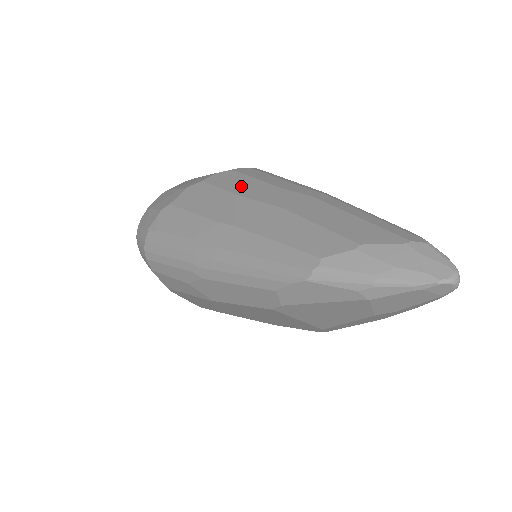
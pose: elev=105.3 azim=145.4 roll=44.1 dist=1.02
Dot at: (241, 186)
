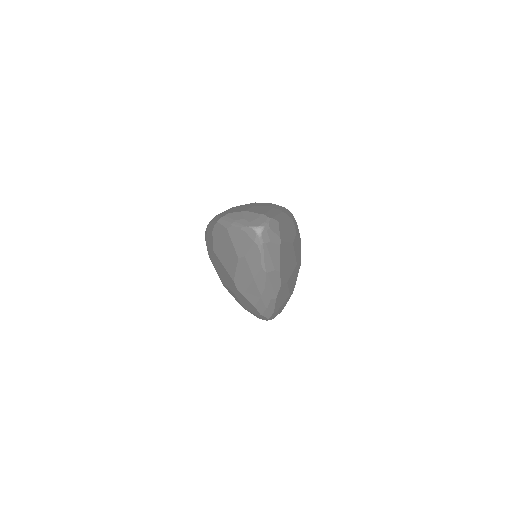
Dot at: occluded
